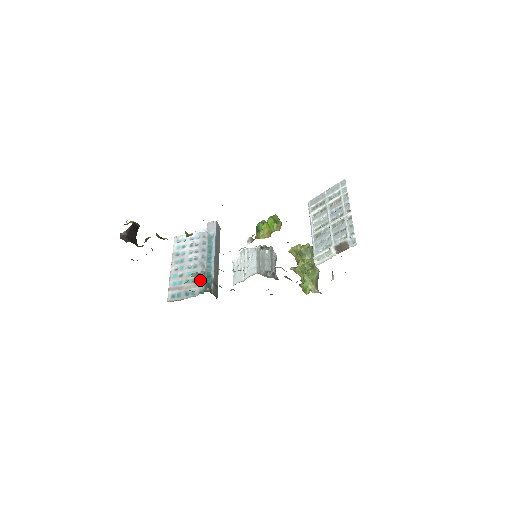
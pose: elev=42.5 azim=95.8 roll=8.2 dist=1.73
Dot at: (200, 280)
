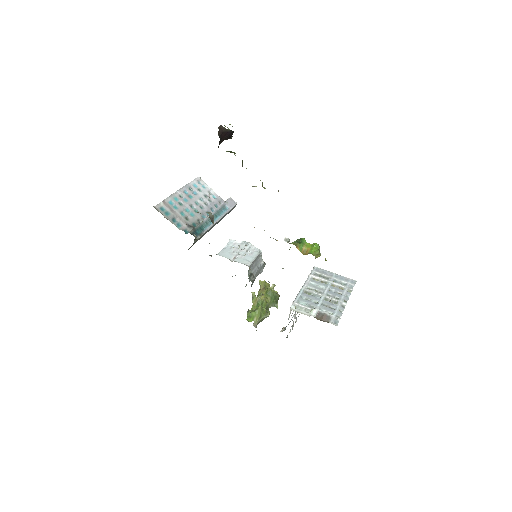
Dot at: (192, 223)
